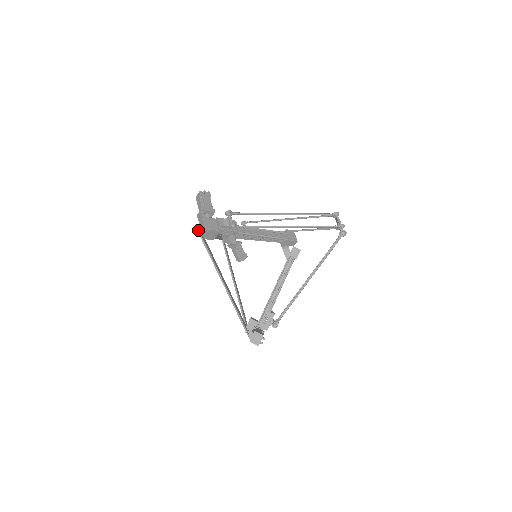
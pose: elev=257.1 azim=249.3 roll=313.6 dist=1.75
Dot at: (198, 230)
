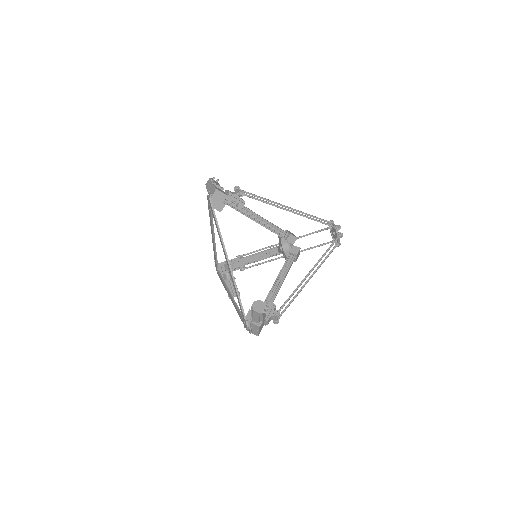
Dot at: (208, 196)
